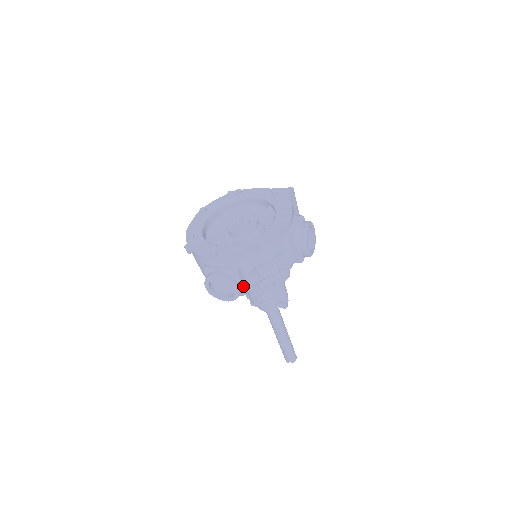
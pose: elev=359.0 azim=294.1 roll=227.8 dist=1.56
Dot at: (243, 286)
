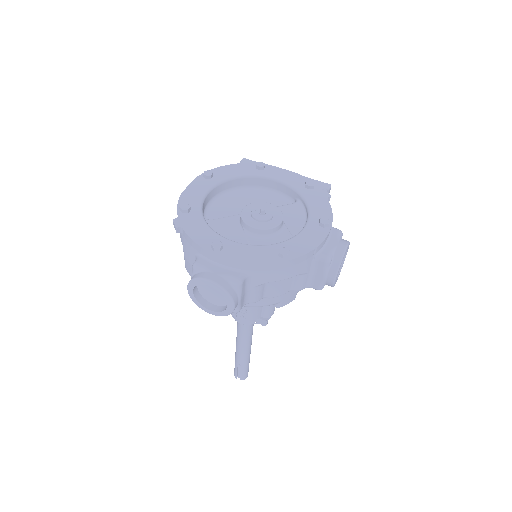
Dot at: (240, 302)
